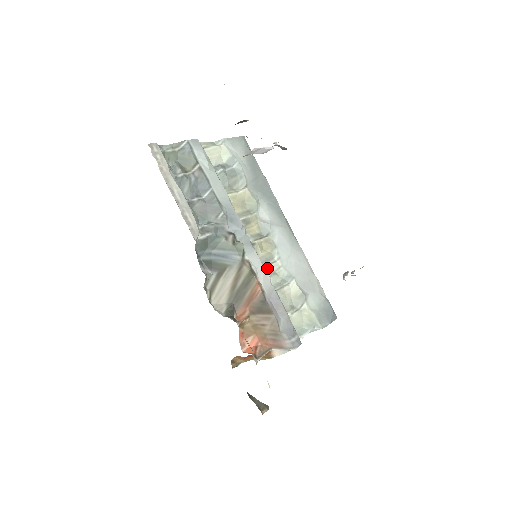
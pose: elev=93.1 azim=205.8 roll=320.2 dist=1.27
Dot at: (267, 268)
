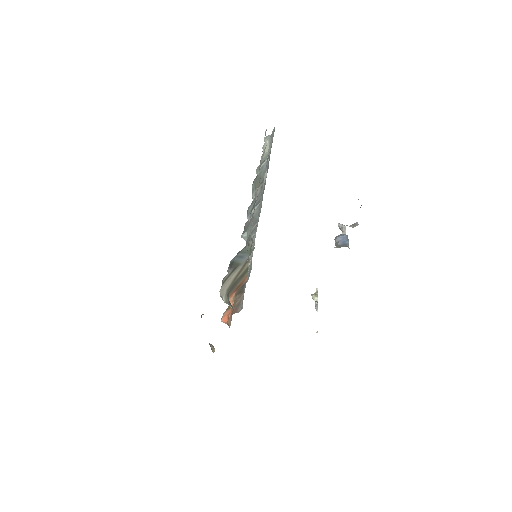
Dot at: occluded
